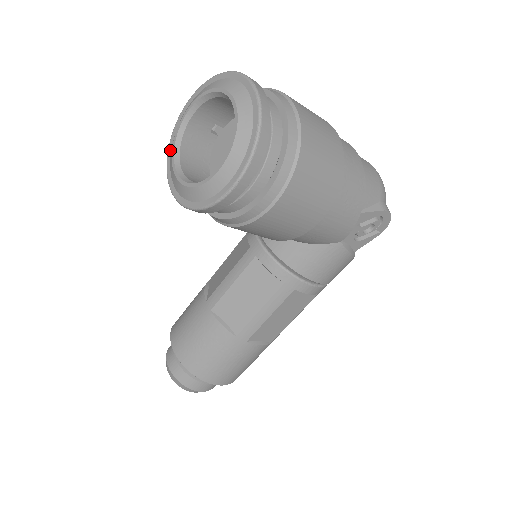
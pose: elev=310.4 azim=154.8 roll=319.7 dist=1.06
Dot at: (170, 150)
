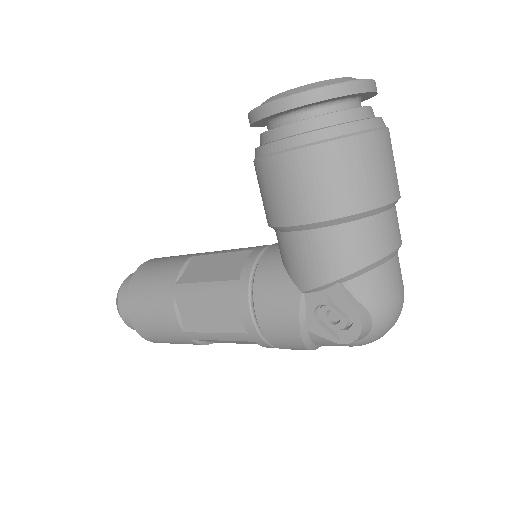
Dot at: occluded
